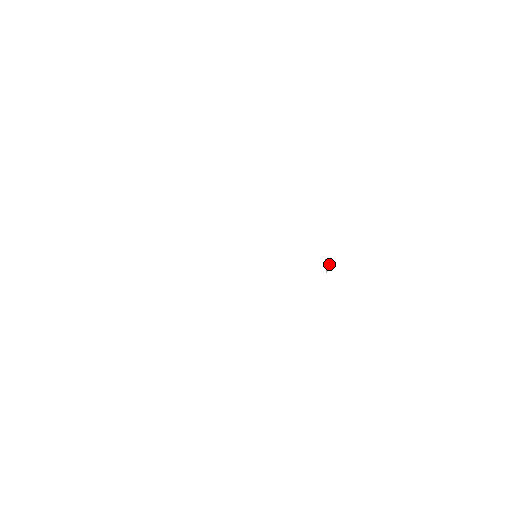
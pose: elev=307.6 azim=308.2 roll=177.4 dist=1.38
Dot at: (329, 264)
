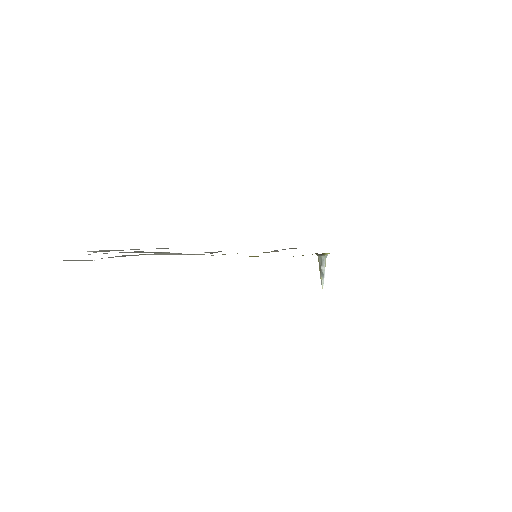
Dot at: (325, 264)
